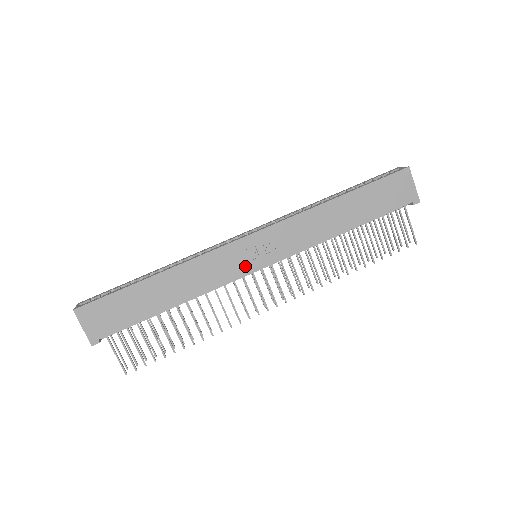
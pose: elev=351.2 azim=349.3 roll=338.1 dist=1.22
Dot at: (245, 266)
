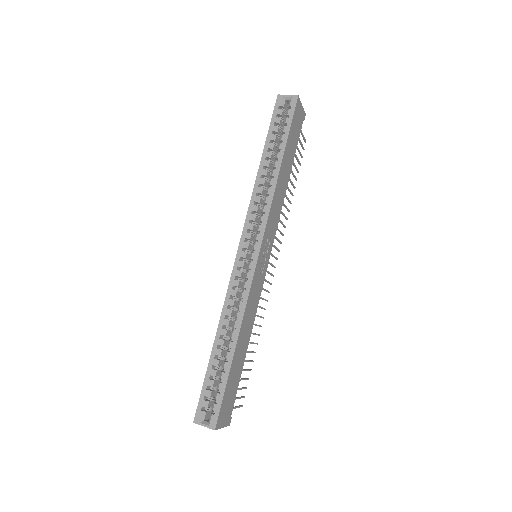
Dot at: (263, 272)
